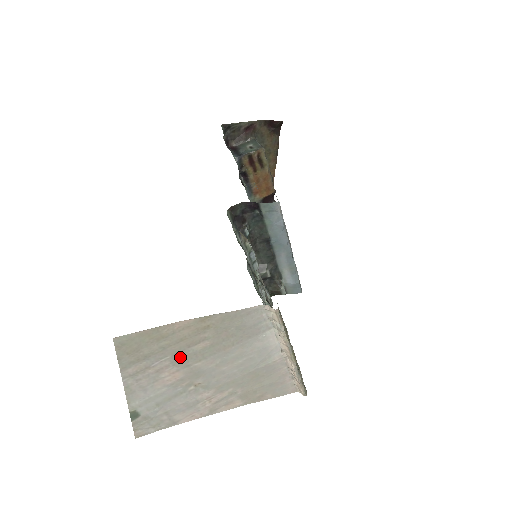
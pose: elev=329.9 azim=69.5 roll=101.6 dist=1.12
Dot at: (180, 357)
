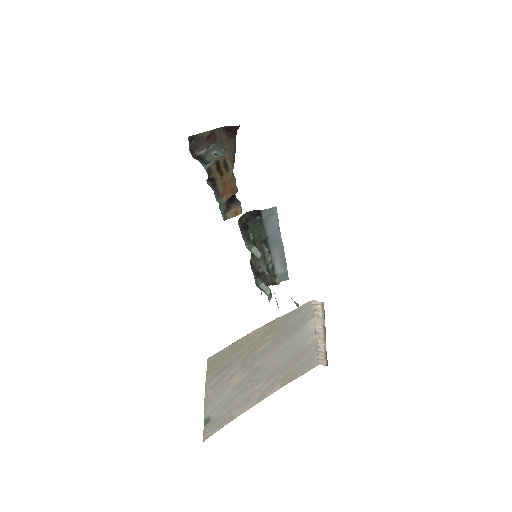
Dot at: (248, 360)
